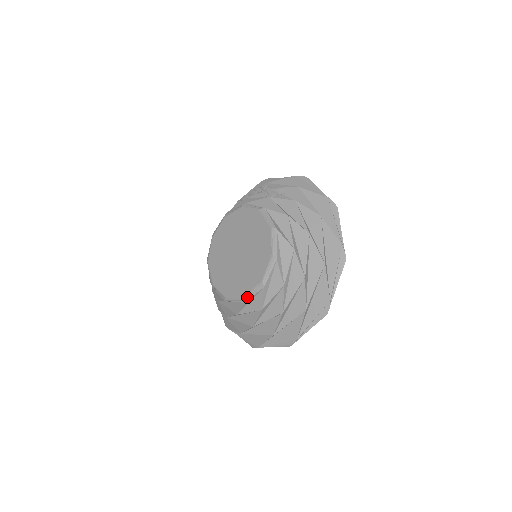
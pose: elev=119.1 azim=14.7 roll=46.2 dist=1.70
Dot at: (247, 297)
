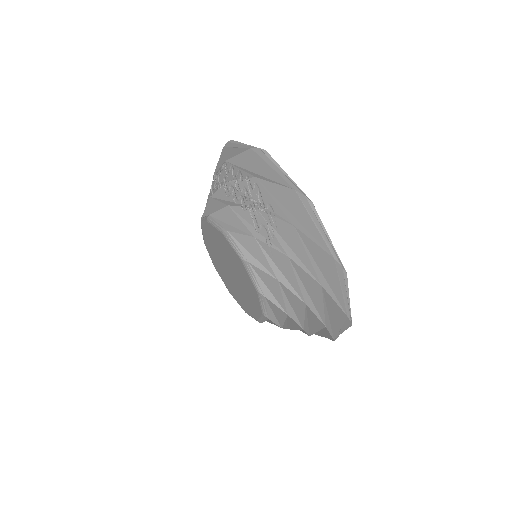
Dot at: (248, 314)
